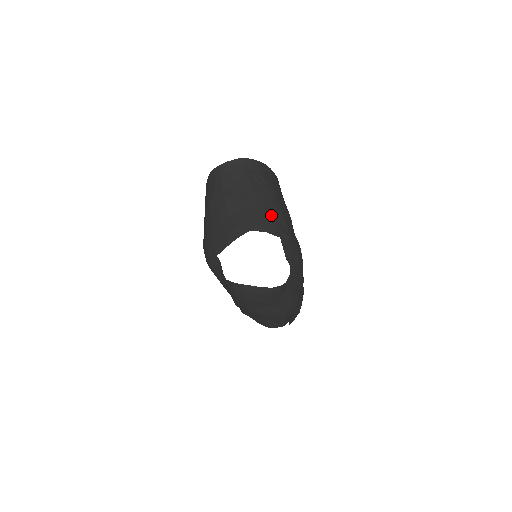
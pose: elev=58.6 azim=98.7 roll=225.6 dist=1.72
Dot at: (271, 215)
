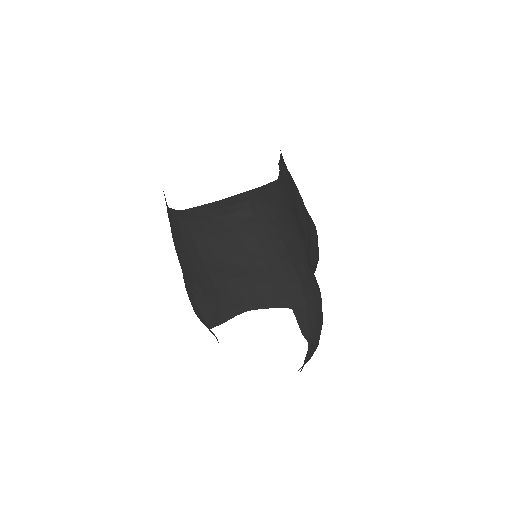
Dot at: (276, 279)
